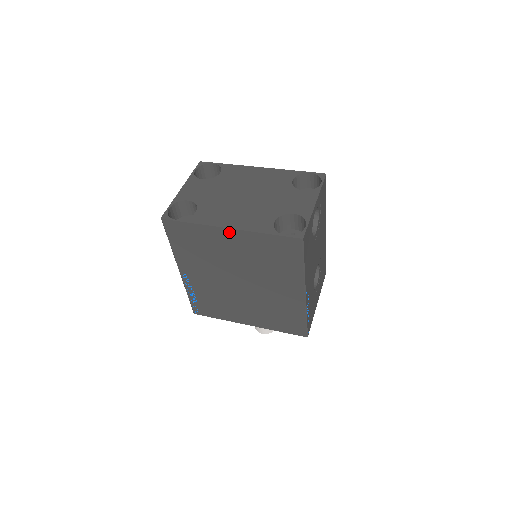
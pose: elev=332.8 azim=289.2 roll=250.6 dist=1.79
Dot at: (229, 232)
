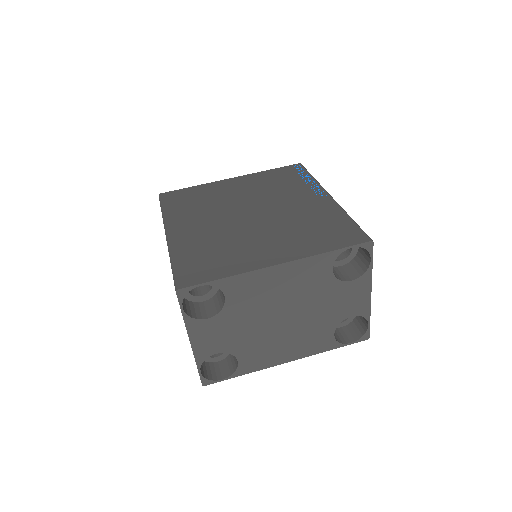
Dot at: occluded
